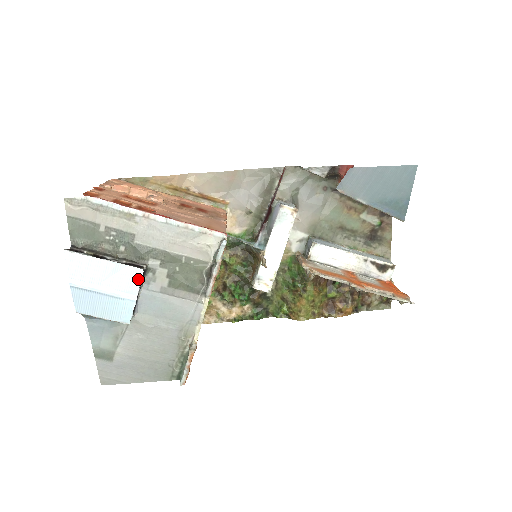
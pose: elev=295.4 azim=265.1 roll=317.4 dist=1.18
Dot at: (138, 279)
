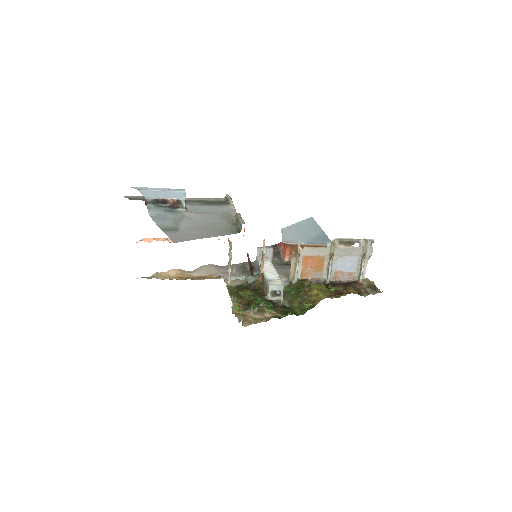
Dot at: occluded
